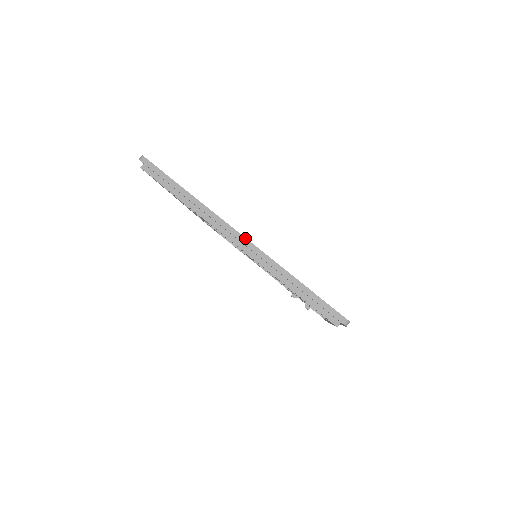
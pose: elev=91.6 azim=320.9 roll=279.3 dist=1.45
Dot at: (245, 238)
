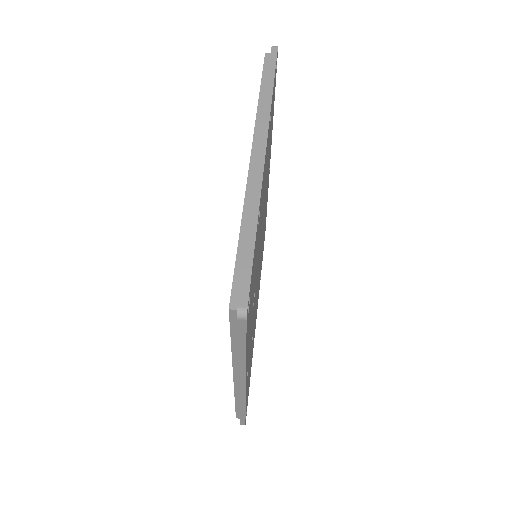
Dot at: (265, 156)
